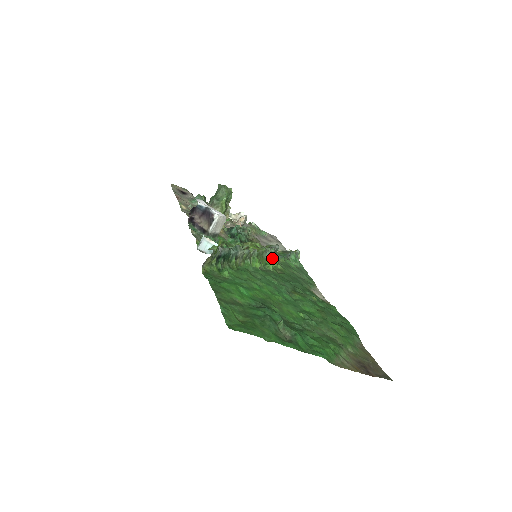
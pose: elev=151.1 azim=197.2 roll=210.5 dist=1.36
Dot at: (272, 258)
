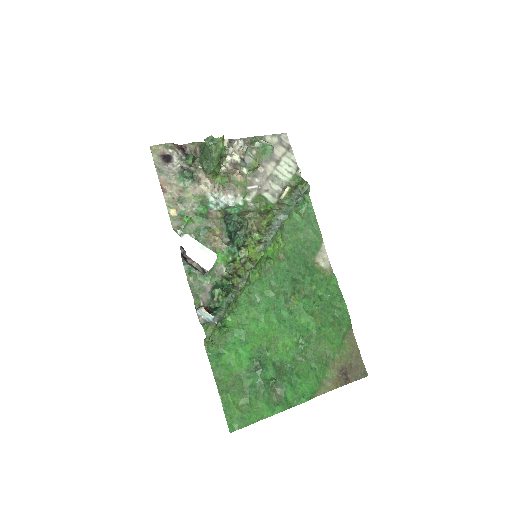
Dot at: (274, 240)
